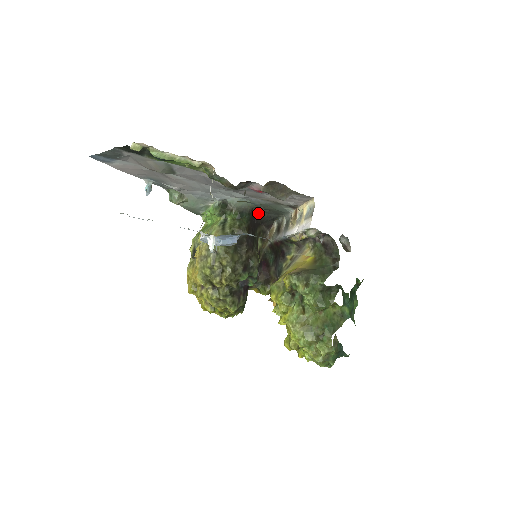
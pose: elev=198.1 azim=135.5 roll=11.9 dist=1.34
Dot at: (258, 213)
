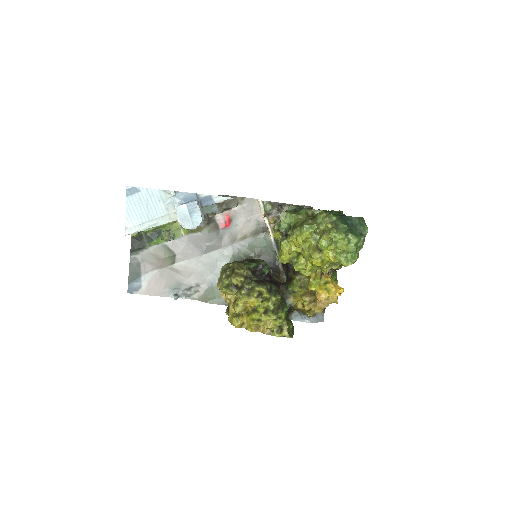
Dot at: occluded
